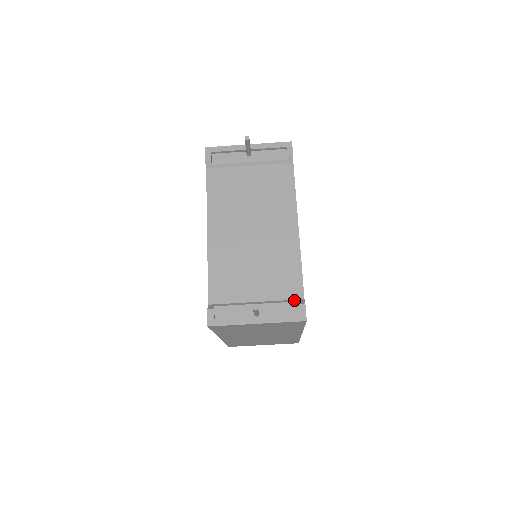
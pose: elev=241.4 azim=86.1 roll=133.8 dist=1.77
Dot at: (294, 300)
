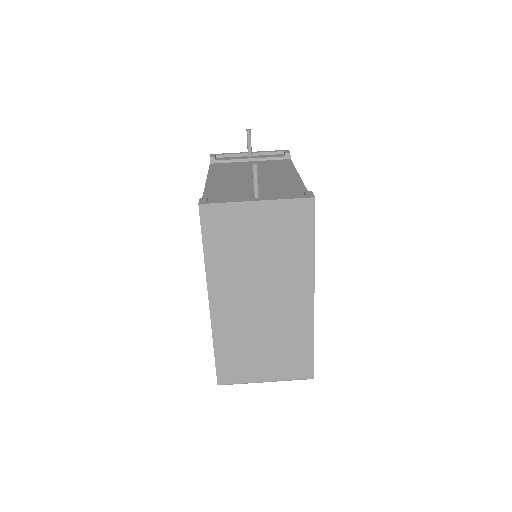
Dot at: occluded
